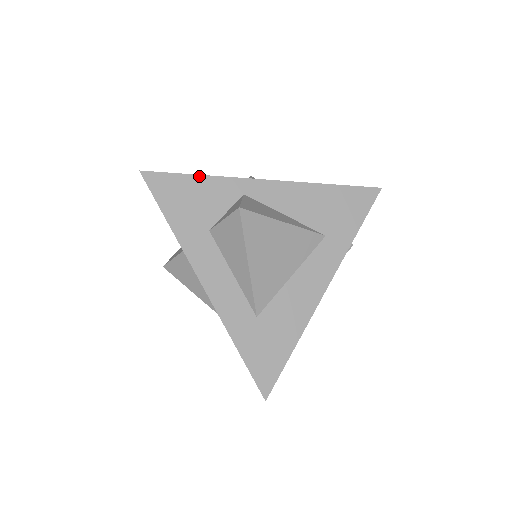
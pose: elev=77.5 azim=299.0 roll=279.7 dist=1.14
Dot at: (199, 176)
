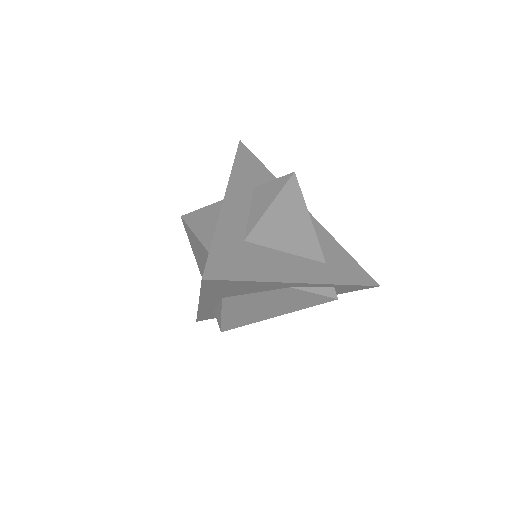
Dot at: (270, 172)
